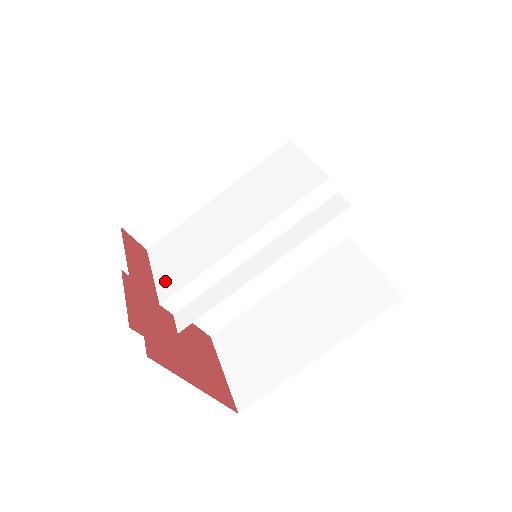
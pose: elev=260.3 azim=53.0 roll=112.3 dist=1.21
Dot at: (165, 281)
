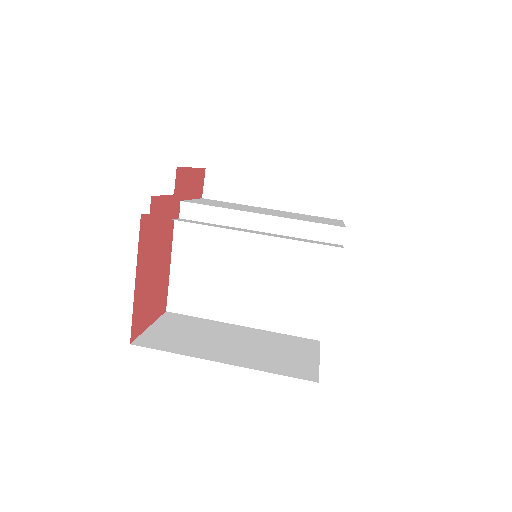
Dot at: (196, 201)
